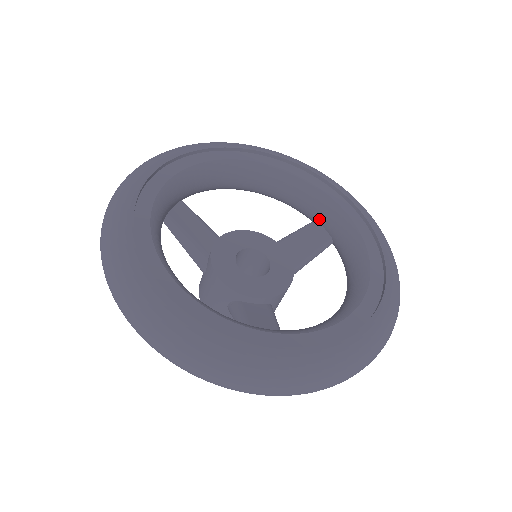
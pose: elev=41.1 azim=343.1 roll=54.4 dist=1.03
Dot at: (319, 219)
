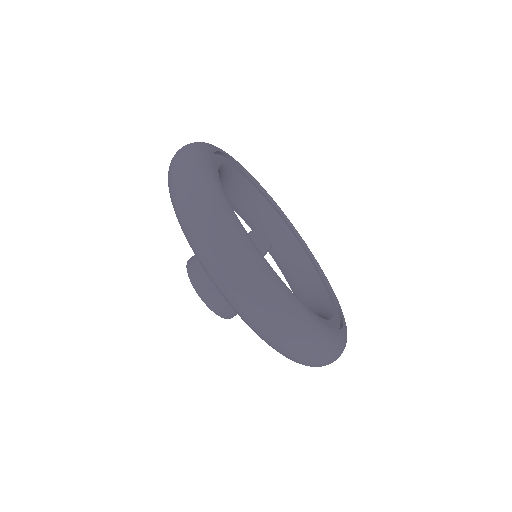
Dot at: (264, 226)
